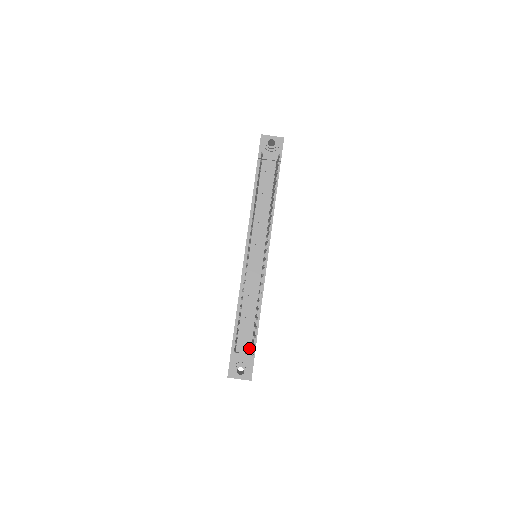
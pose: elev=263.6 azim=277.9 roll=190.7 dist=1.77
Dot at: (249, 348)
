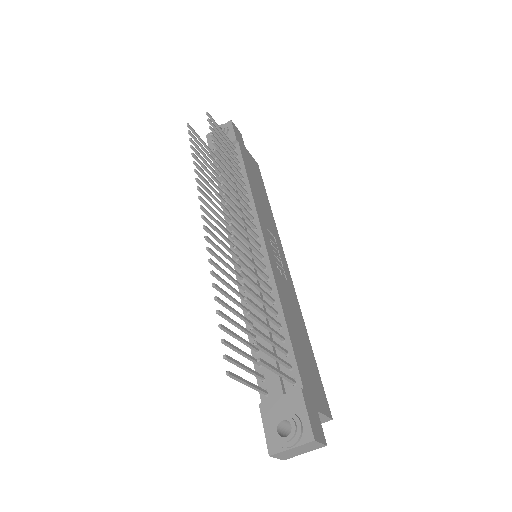
Dot at: (289, 383)
